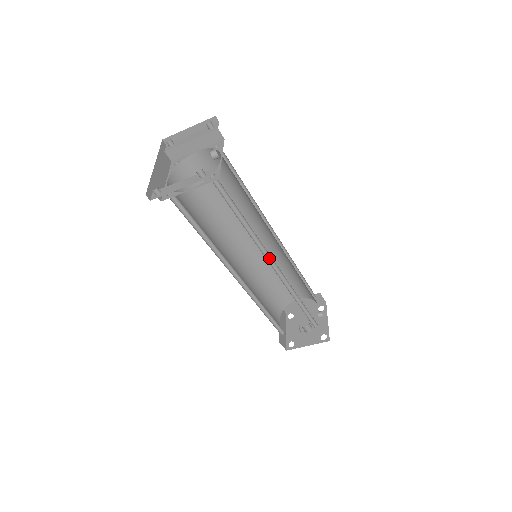
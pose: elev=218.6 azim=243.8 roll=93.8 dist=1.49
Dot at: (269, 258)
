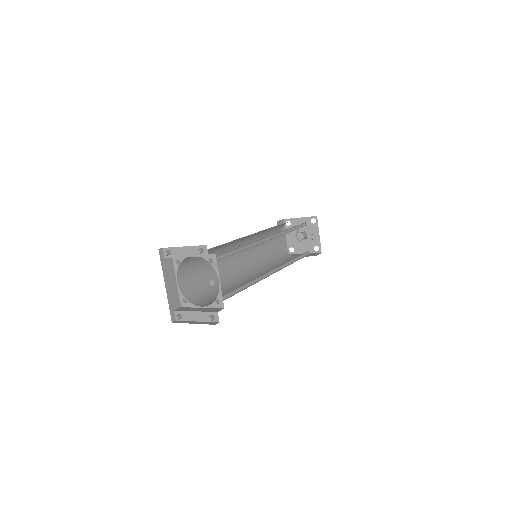
Dot at: (268, 272)
